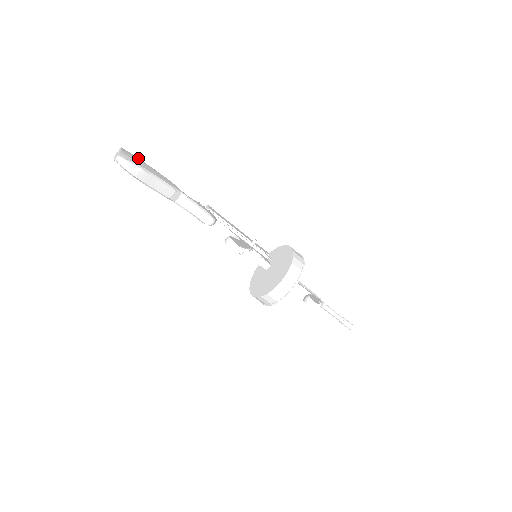
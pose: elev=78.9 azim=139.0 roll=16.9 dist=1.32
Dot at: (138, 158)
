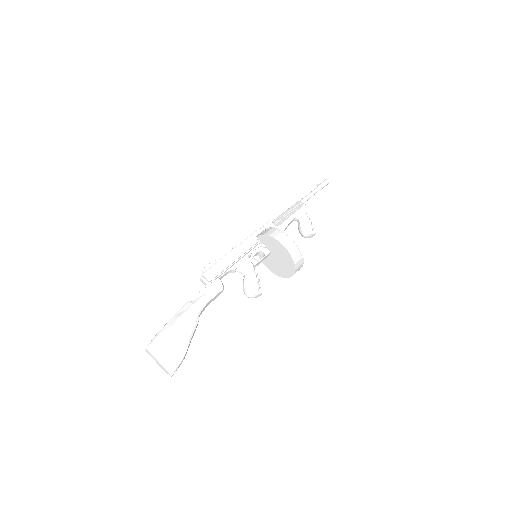
Dot at: (160, 339)
